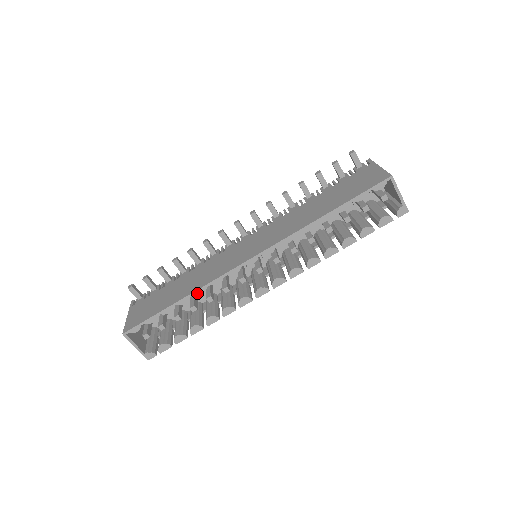
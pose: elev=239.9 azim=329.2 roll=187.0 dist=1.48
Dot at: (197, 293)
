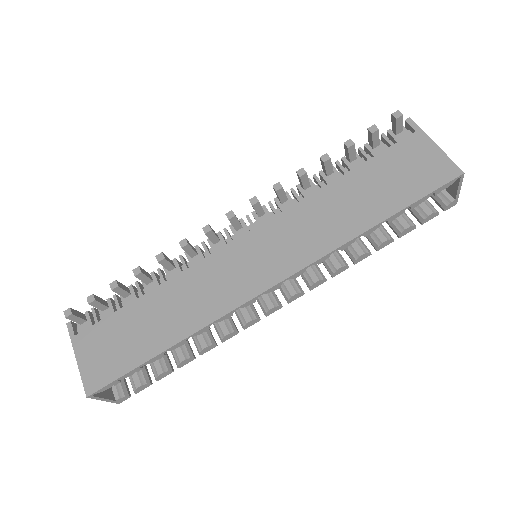
Dot at: (196, 334)
